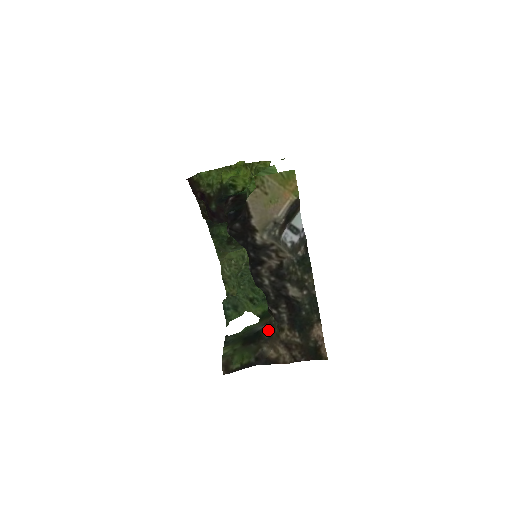
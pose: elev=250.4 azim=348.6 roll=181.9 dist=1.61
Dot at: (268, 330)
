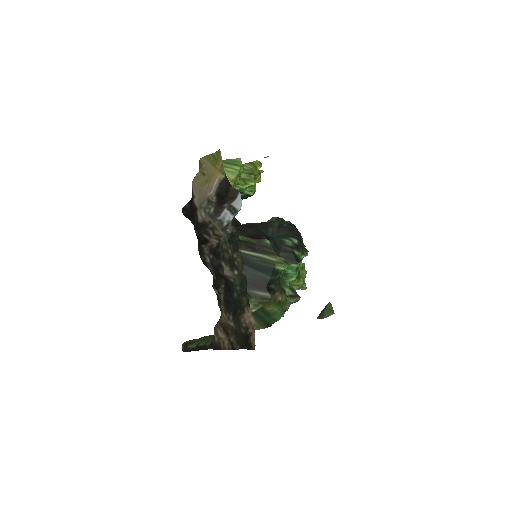
Dot at: occluded
